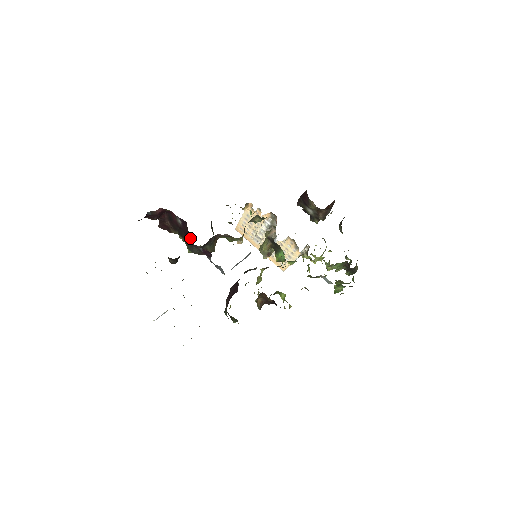
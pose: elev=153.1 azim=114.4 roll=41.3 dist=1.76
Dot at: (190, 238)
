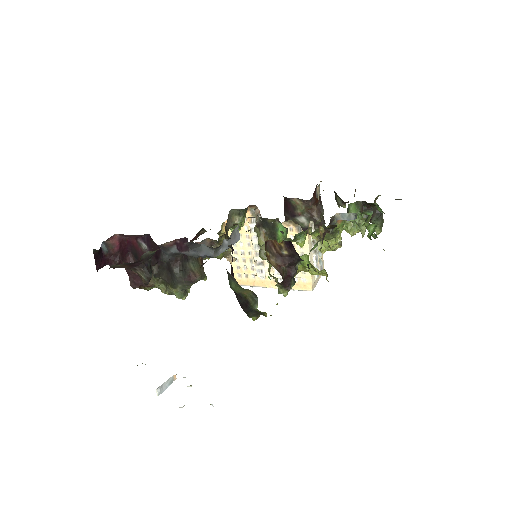
Dot at: (161, 251)
